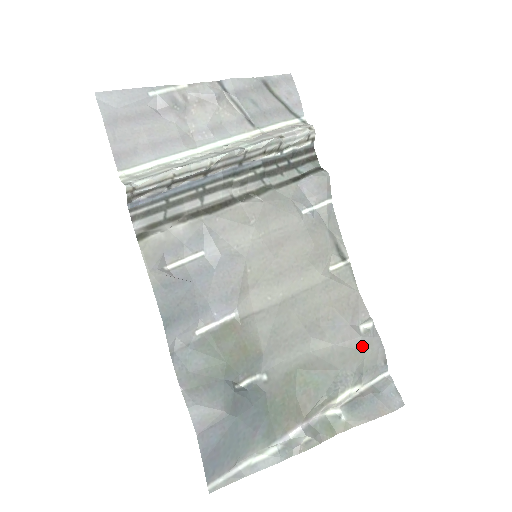
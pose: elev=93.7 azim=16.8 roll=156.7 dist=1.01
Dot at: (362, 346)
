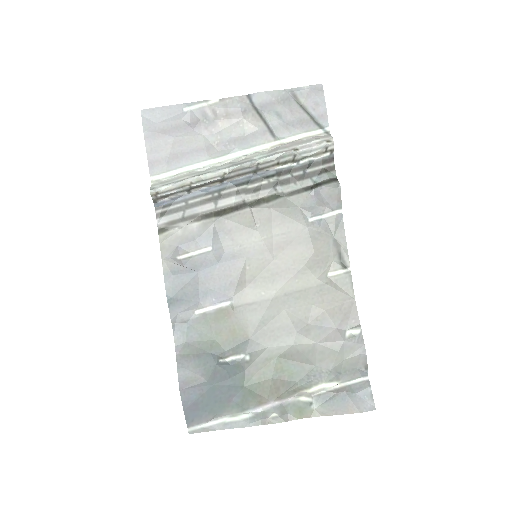
Dot at: (343, 349)
